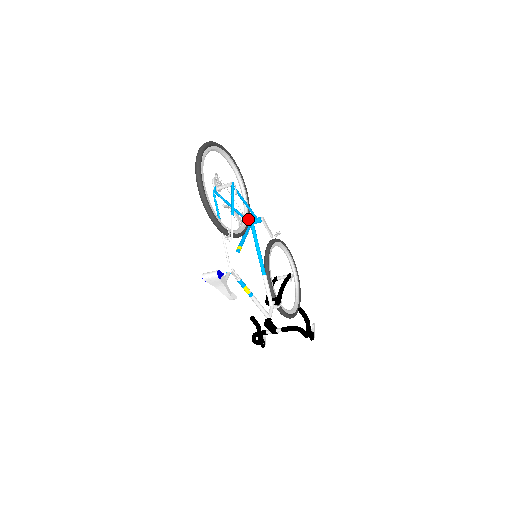
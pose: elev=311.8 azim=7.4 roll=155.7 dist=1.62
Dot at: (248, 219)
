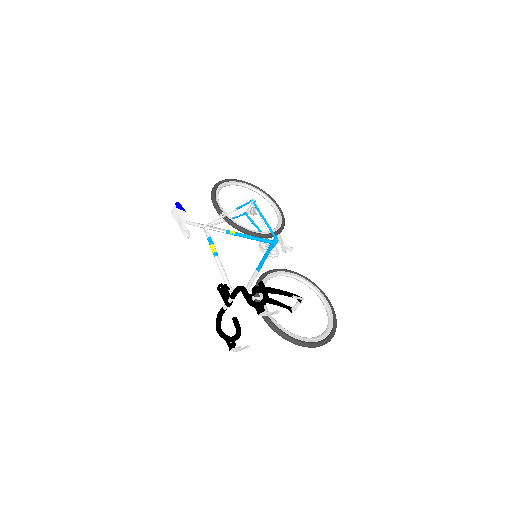
Dot at: (265, 234)
